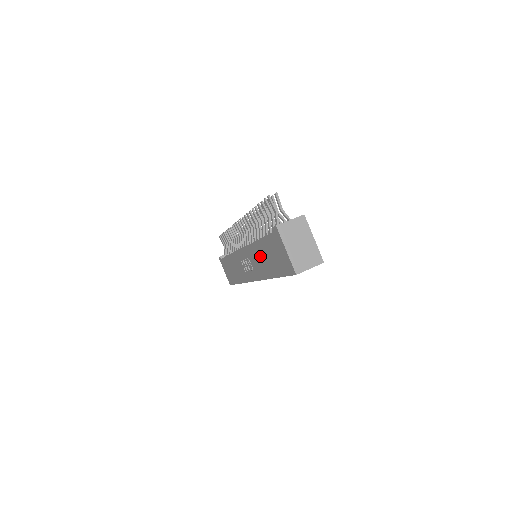
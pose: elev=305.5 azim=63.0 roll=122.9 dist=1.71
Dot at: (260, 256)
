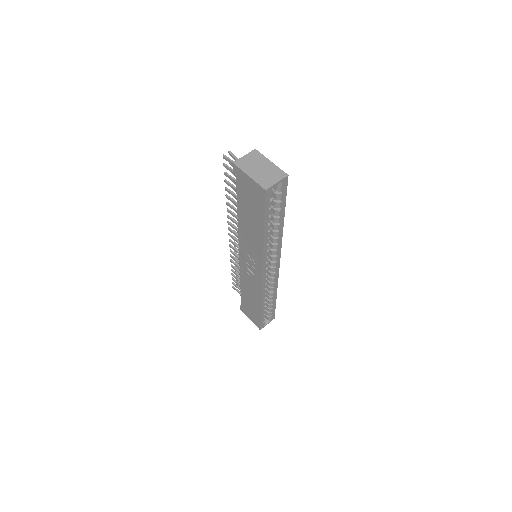
Dot at: (247, 229)
